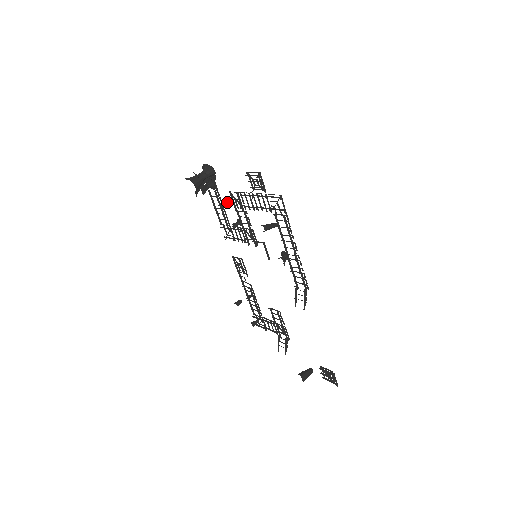
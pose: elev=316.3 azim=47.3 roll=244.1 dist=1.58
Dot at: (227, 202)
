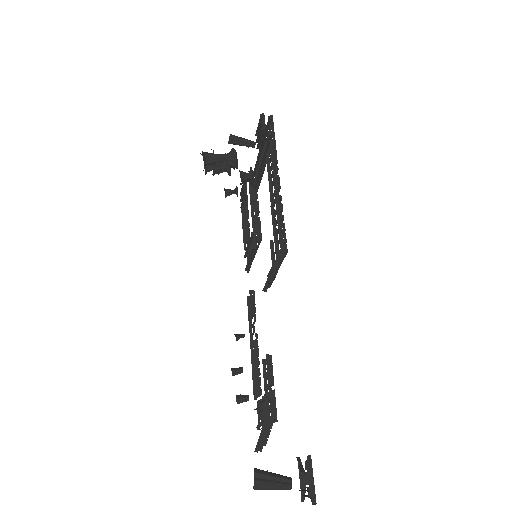
Dot at: (229, 166)
